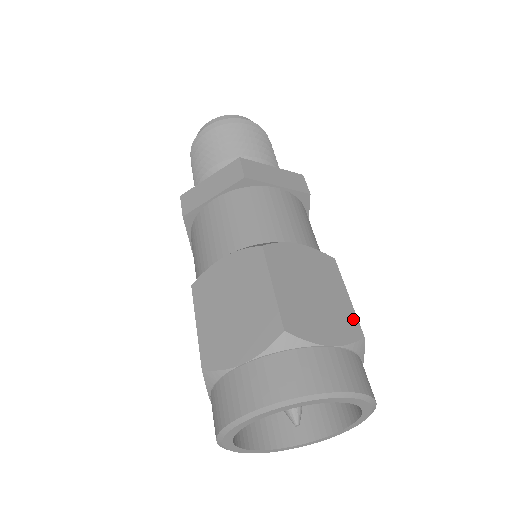
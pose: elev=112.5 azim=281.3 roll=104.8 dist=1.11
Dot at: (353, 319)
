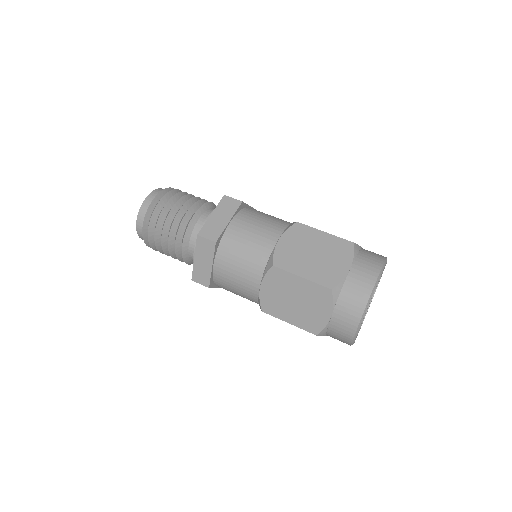
Dot at: occluded
